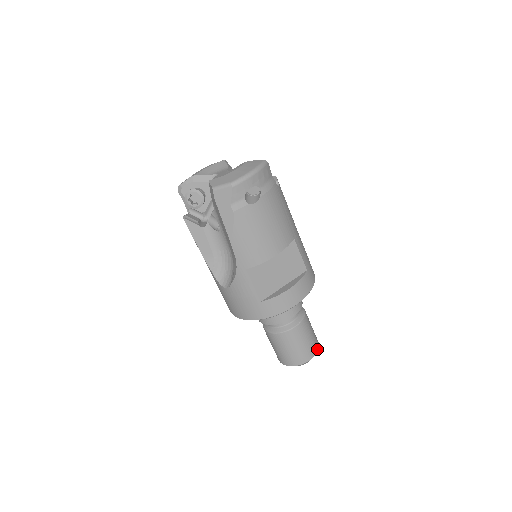
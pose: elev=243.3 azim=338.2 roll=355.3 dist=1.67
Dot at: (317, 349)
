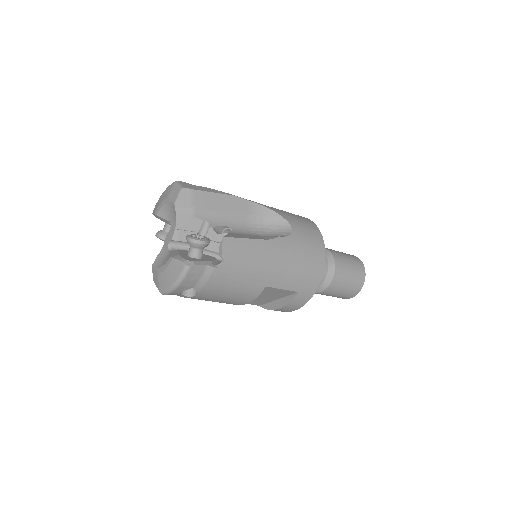
Dot at: (358, 291)
